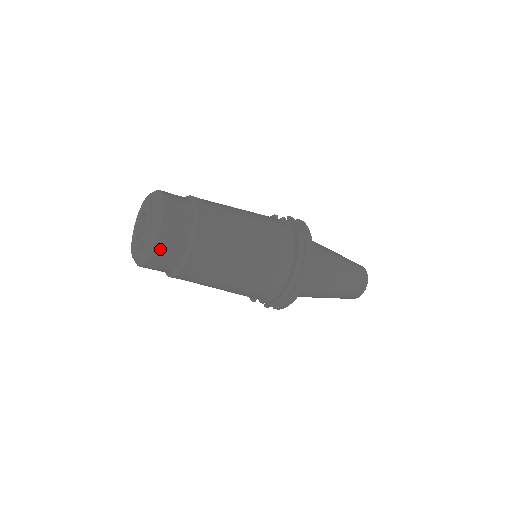
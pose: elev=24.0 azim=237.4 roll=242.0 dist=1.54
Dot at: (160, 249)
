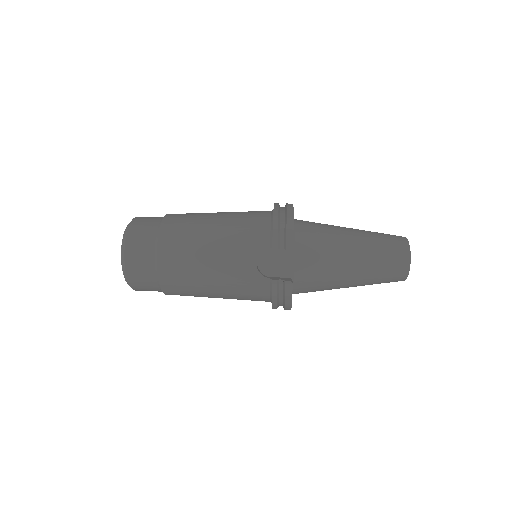
Dot at: occluded
